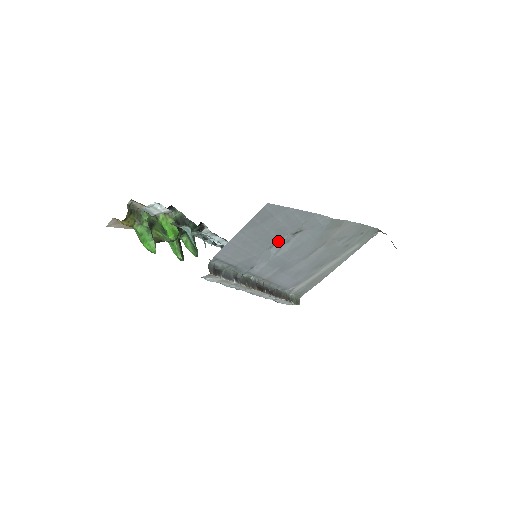
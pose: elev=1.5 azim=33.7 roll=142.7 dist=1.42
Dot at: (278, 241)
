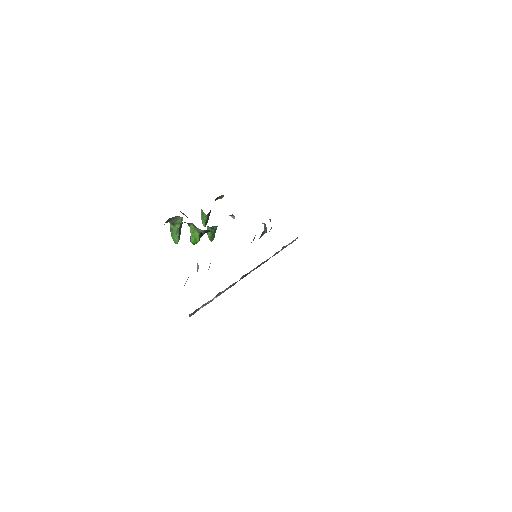
Dot at: occluded
